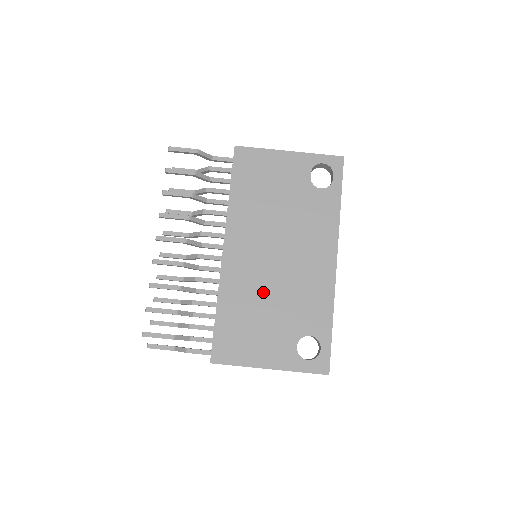
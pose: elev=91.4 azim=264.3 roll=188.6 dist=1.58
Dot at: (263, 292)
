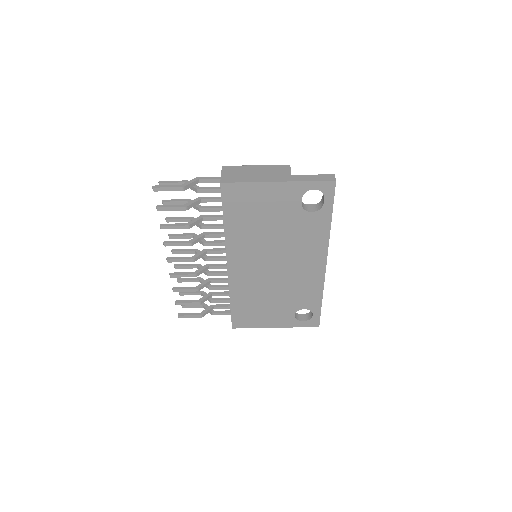
Dot at: (265, 289)
